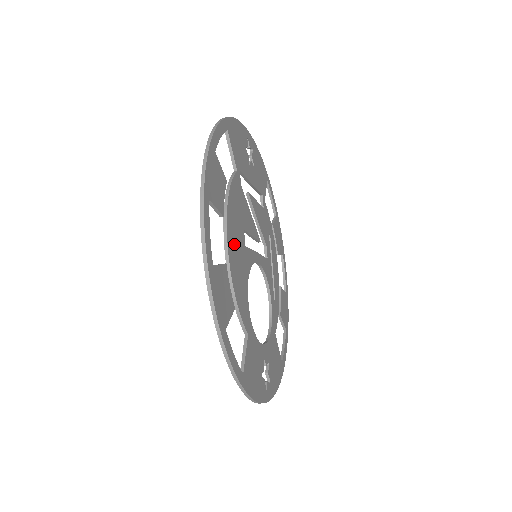
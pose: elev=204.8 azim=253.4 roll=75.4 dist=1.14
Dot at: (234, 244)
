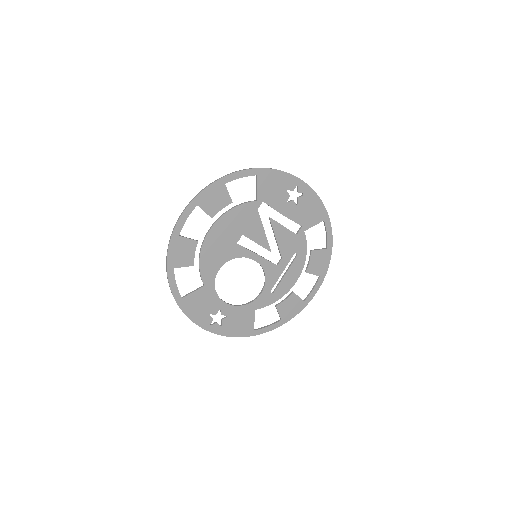
Dot at: (219, 236)
